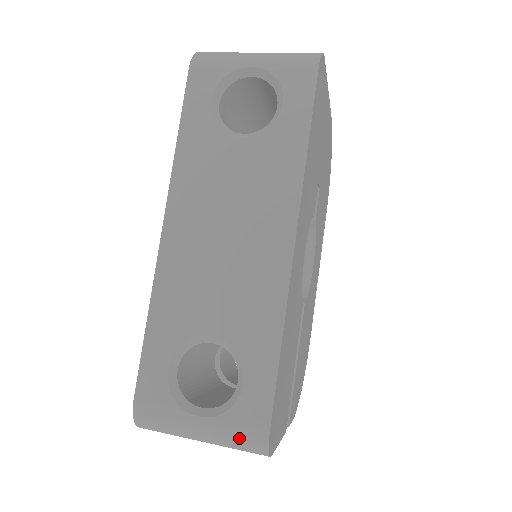
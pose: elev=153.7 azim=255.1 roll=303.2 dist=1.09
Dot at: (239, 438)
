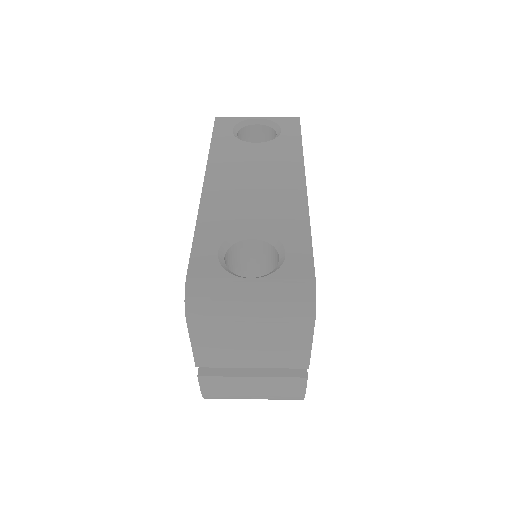
Dot at: (289, 290)
